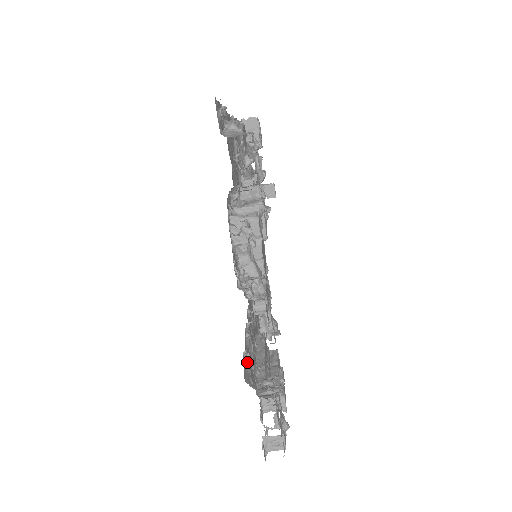
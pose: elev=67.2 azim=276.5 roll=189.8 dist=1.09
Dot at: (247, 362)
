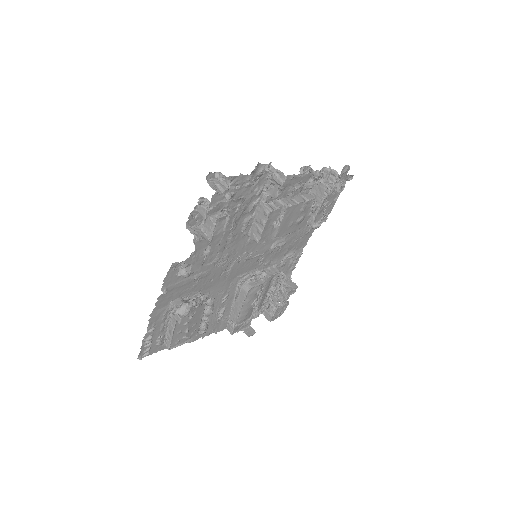
Dot at: occluded
